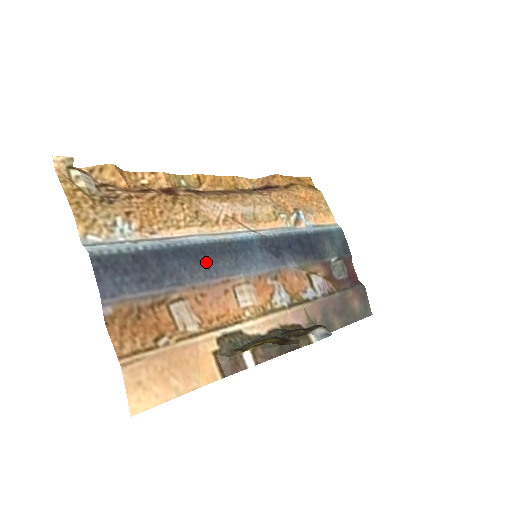
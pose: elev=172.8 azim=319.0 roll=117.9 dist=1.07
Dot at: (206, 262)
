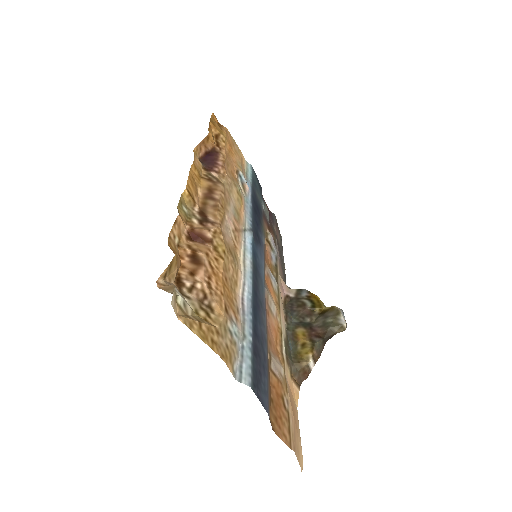
Dot at: (259, 301)
